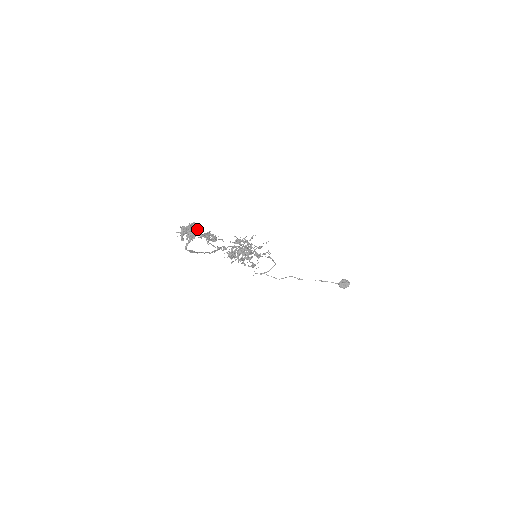
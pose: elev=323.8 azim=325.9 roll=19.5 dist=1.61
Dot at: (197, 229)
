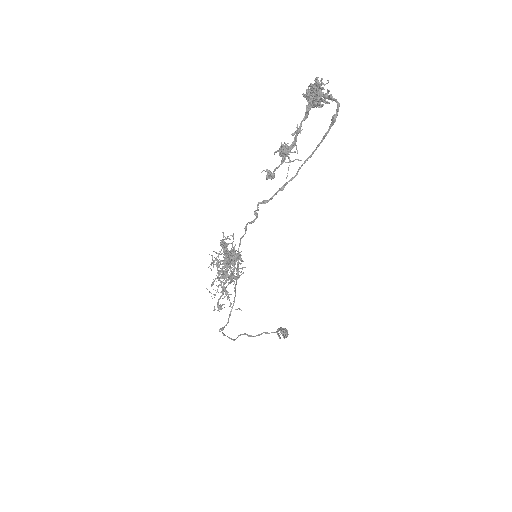
Dot at: occluded
